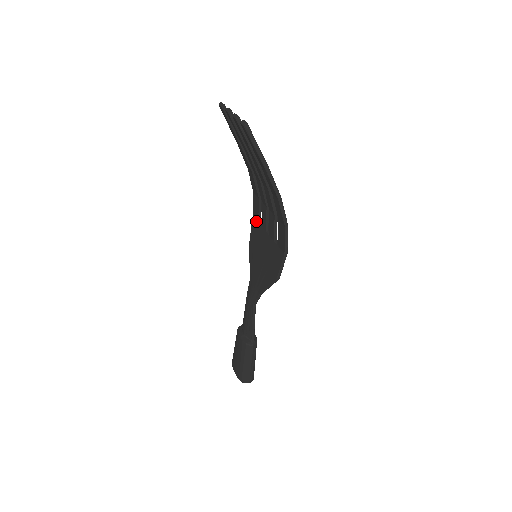
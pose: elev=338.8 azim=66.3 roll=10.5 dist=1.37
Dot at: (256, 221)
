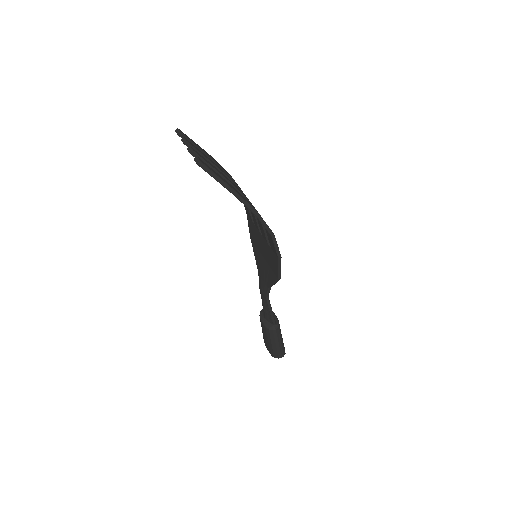
Dot at: (250, 220)
